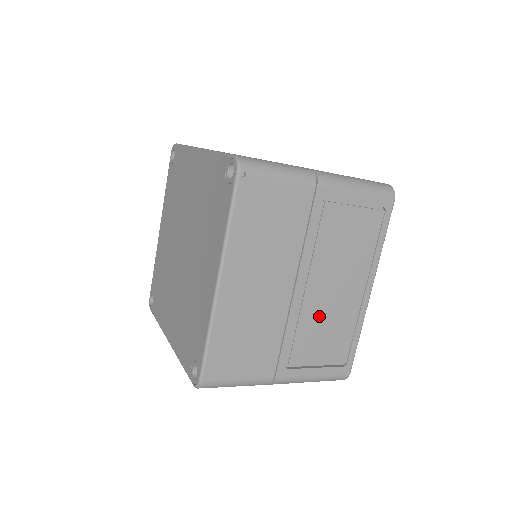
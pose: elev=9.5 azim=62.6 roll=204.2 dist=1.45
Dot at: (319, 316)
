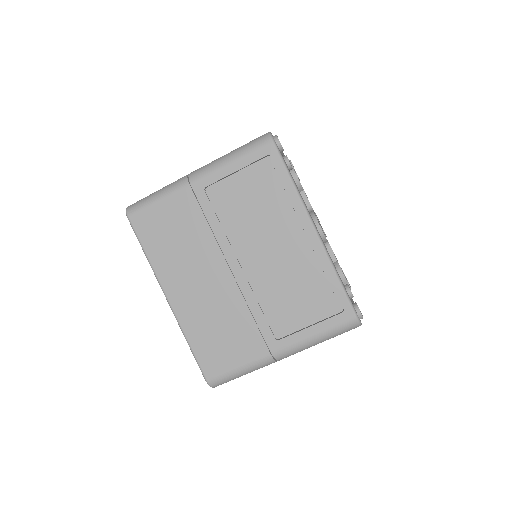
Dot at: occluded
